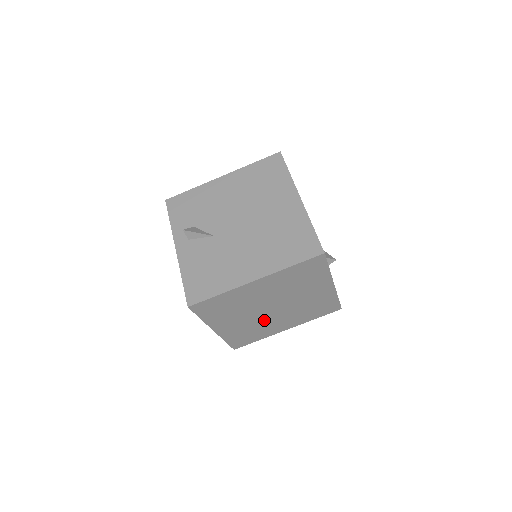
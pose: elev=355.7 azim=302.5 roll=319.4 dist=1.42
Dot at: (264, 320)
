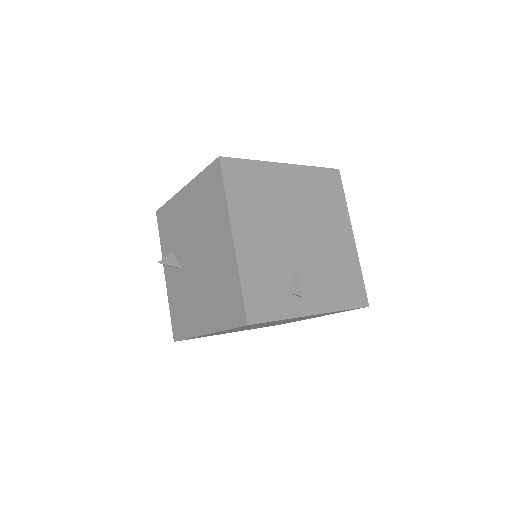
Dot at: occluded
